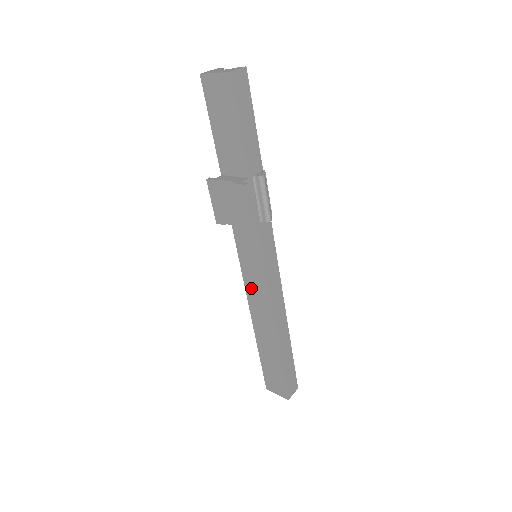
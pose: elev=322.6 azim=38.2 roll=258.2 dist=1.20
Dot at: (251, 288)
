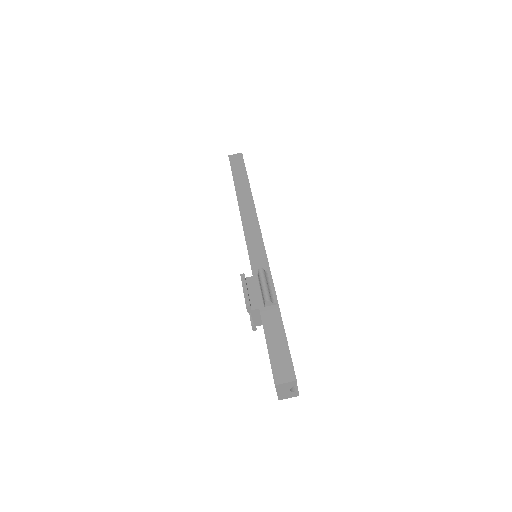
Dot at: occluded
